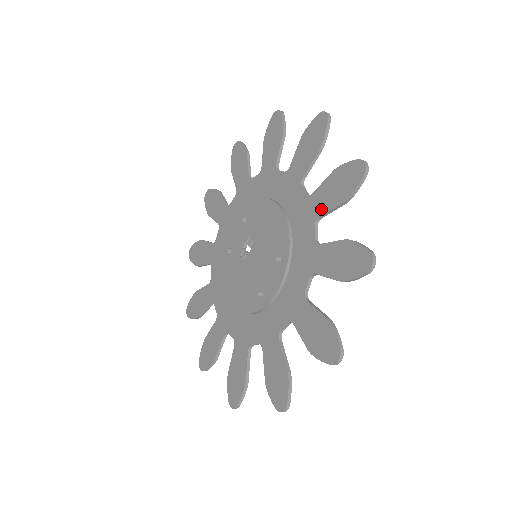
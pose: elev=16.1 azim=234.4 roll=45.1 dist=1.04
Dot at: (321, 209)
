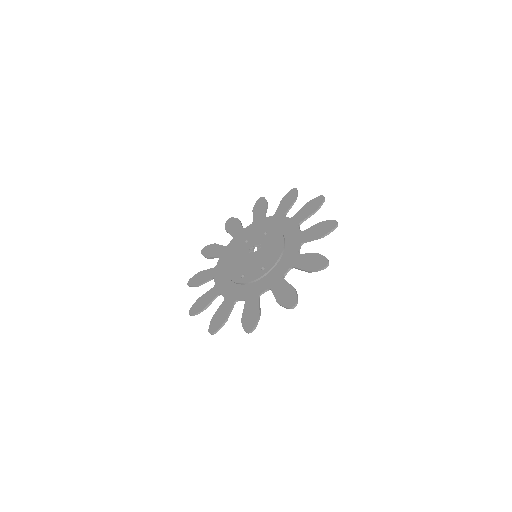
Dot at: (297, 264)
